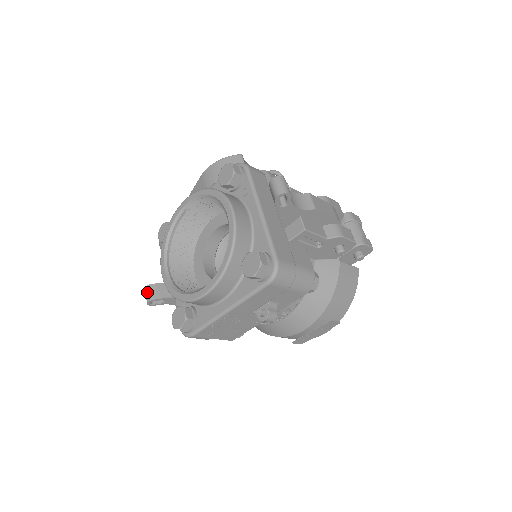
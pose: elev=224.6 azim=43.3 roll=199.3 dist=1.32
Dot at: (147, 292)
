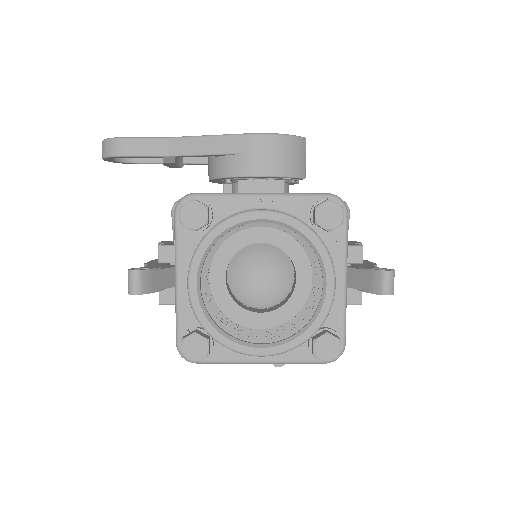
Dot at: (136, 280)
